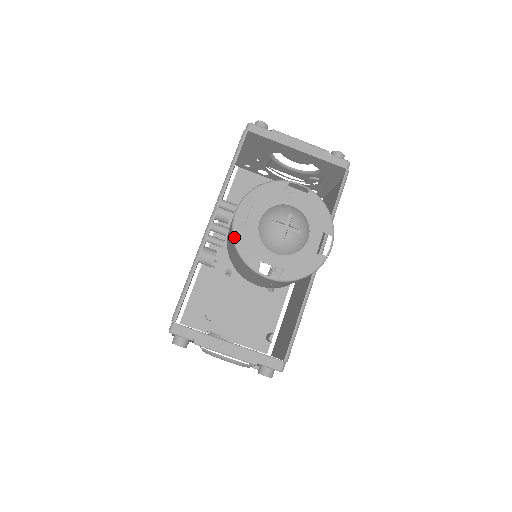
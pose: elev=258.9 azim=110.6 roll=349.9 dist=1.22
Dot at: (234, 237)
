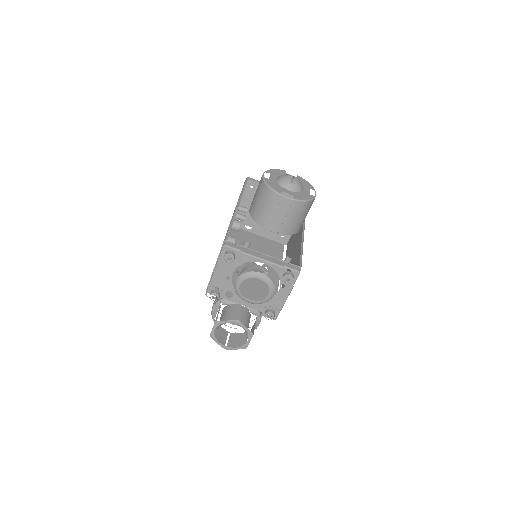
Dot at: (265, 181)
